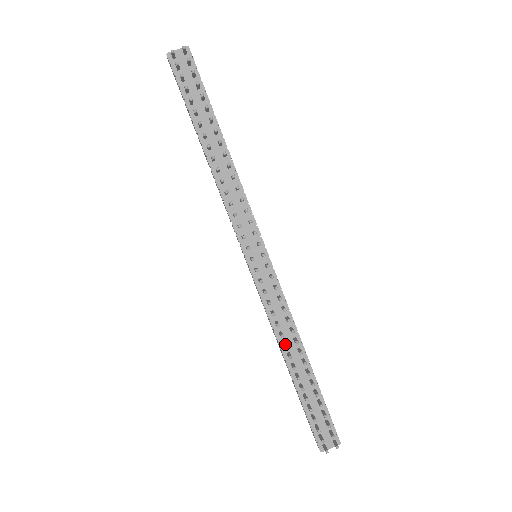
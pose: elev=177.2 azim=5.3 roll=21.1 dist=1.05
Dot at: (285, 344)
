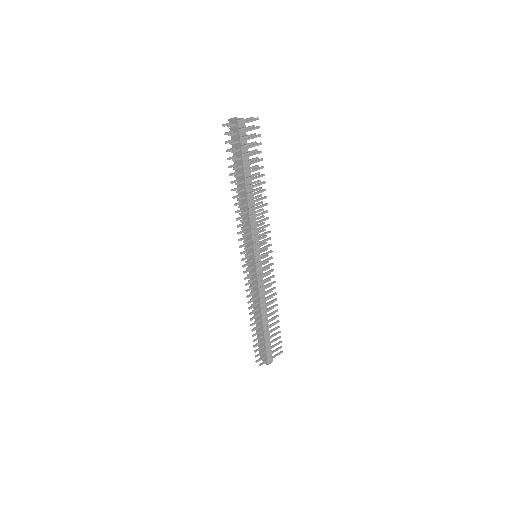
Dot at: (250, 307)
